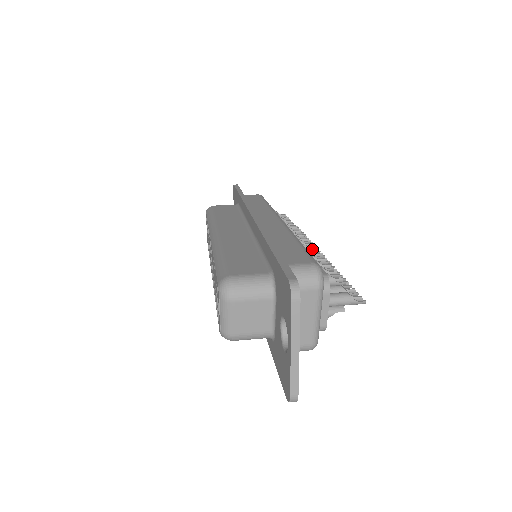
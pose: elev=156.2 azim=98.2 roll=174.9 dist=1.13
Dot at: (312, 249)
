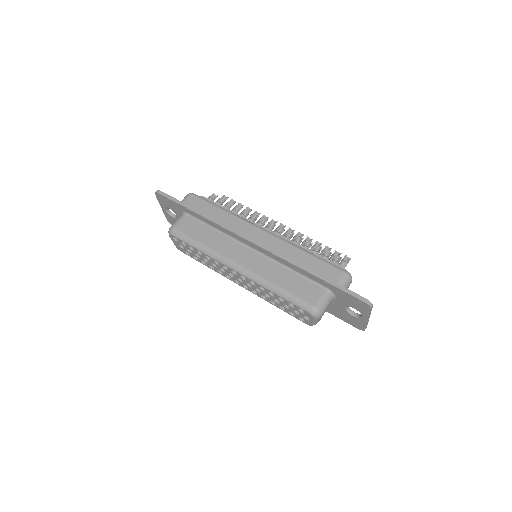
Dot at: (288, 234)
